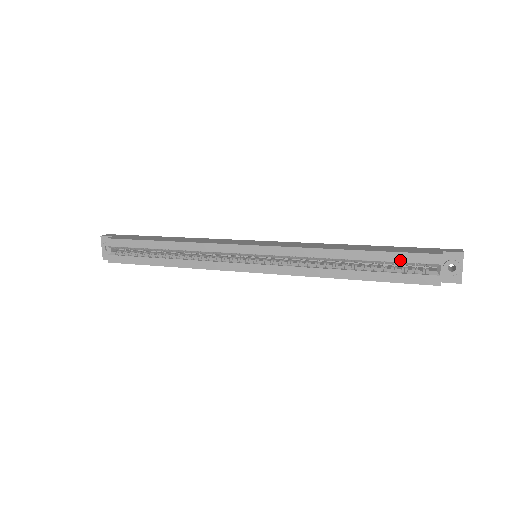
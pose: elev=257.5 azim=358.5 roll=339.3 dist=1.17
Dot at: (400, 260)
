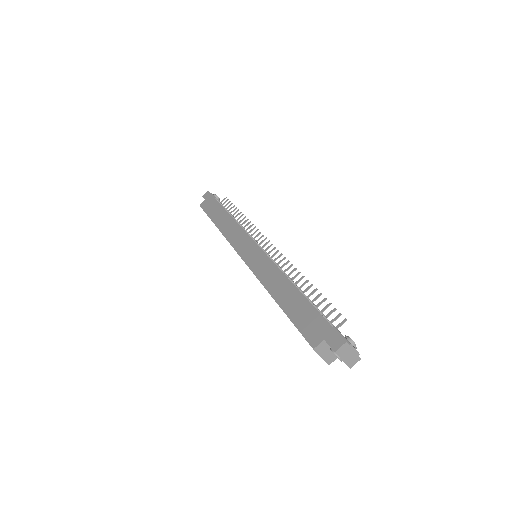
Dot at: occluded
